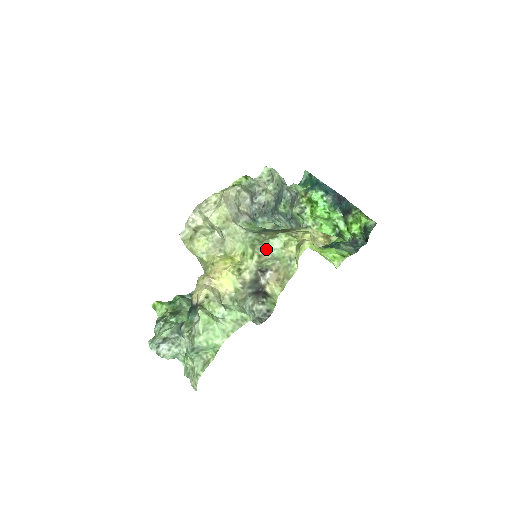
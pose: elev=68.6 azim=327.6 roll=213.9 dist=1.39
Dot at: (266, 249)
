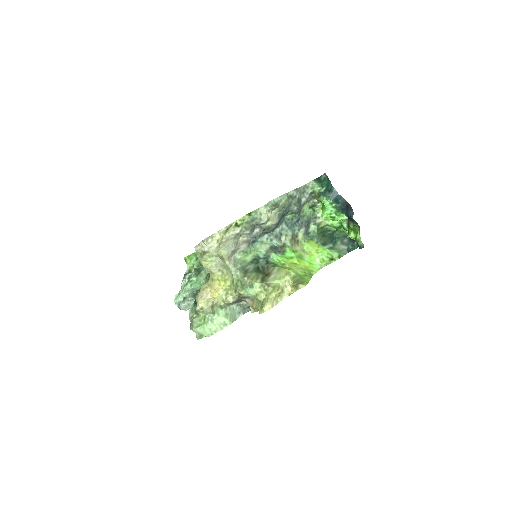
Dot at: (244, 292)
